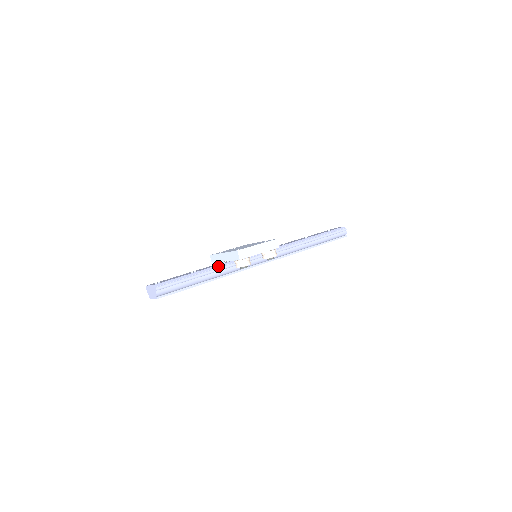
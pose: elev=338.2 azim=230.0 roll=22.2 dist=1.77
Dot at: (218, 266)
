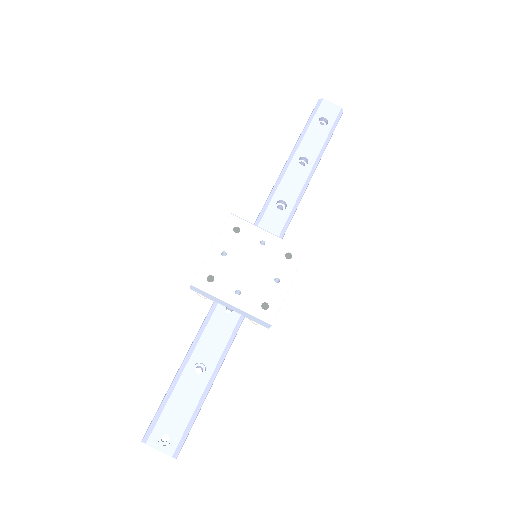
Dot at: (232, 339)
